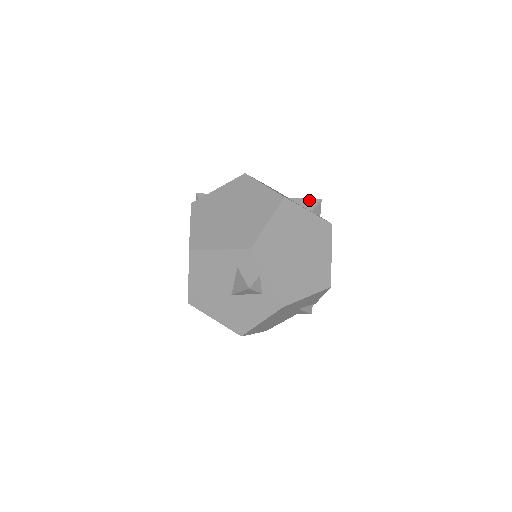
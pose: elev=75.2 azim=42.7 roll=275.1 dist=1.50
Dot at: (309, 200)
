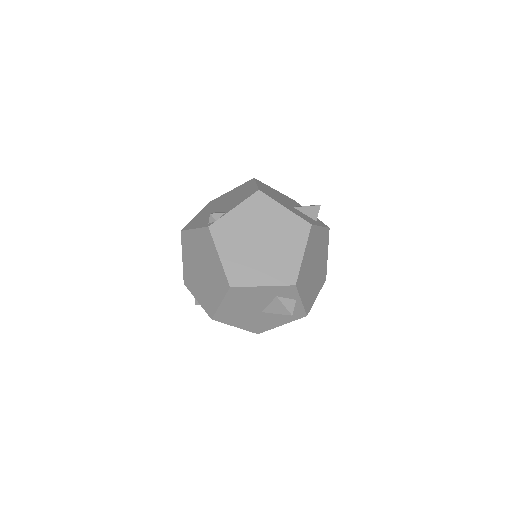
Dot at: (311, 208)
